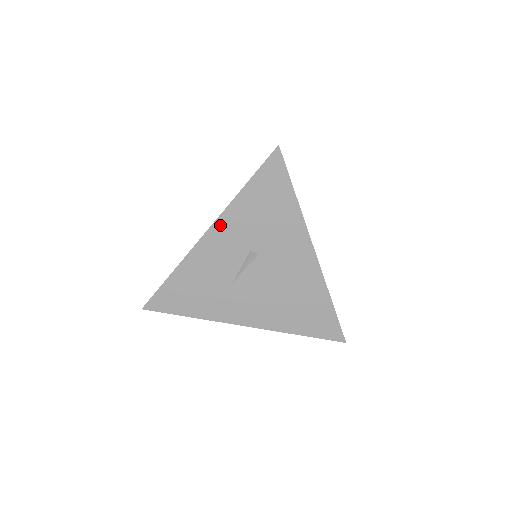
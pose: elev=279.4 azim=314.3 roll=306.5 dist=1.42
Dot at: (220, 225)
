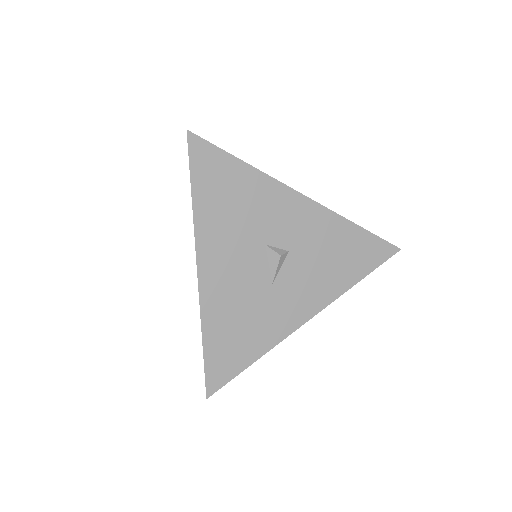
Dot at: occluded
